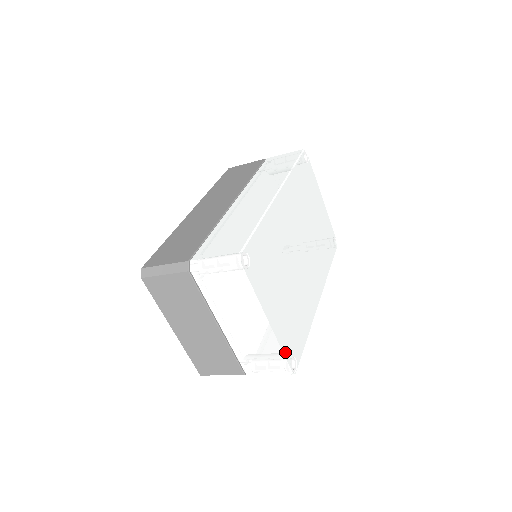
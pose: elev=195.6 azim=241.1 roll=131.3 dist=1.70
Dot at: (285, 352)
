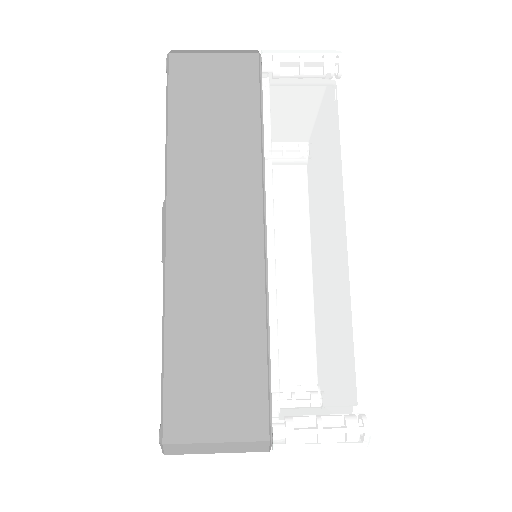
Dot at: occluded
